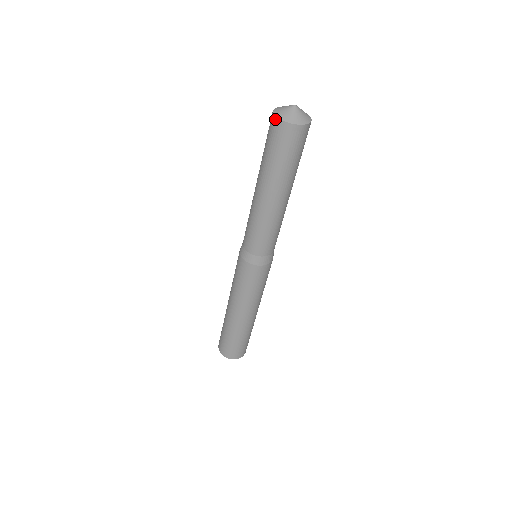
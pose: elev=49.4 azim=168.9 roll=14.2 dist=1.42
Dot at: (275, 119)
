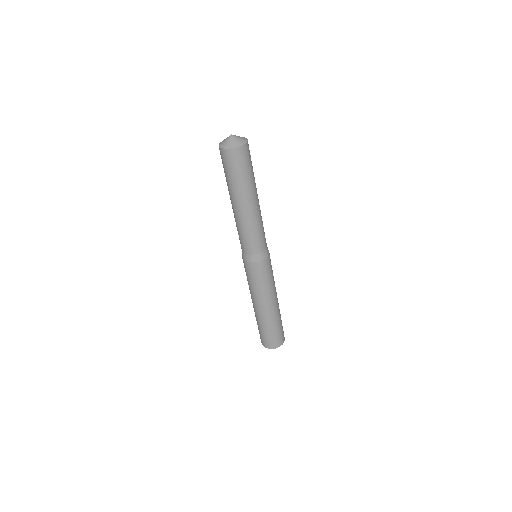
Dot at: occluded
